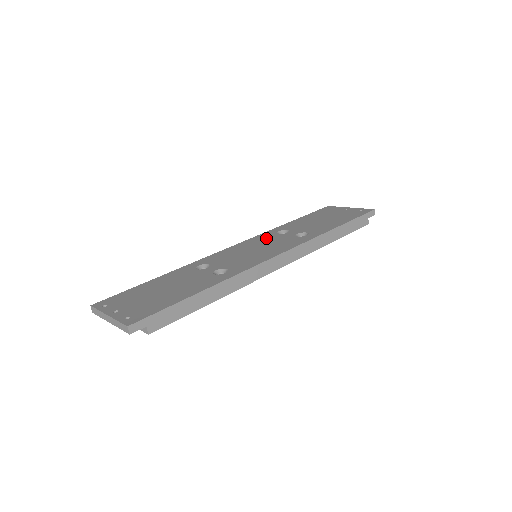
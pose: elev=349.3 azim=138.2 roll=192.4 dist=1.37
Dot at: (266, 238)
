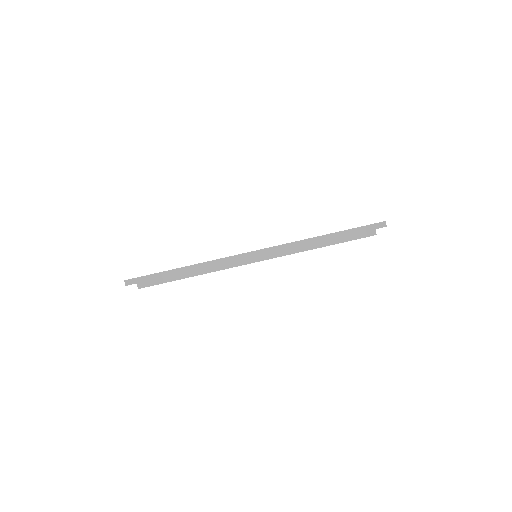
Dot at: occluded
